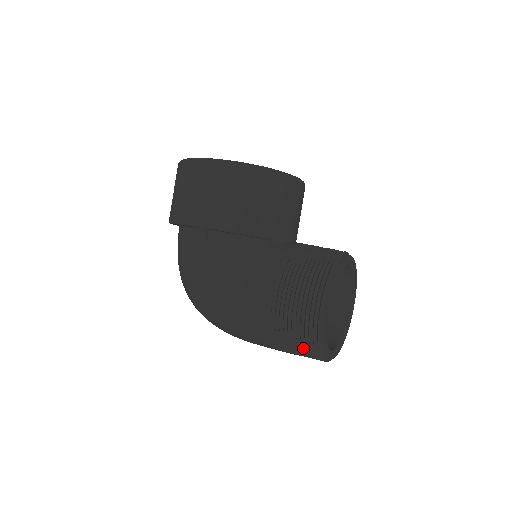
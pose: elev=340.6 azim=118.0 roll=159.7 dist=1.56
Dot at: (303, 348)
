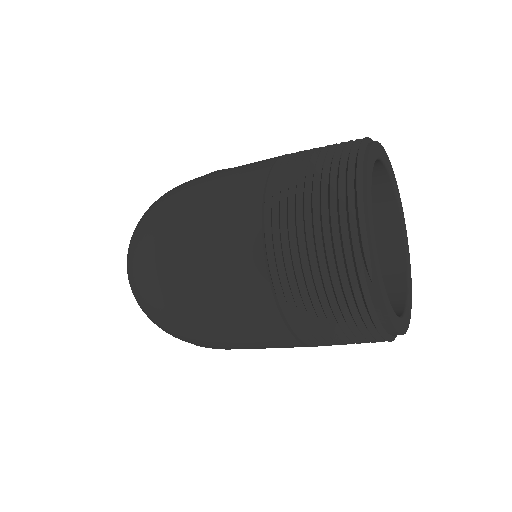
Dot at: (323, 172)
